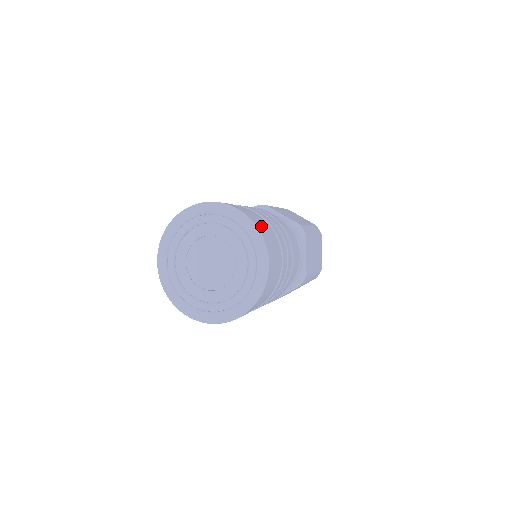
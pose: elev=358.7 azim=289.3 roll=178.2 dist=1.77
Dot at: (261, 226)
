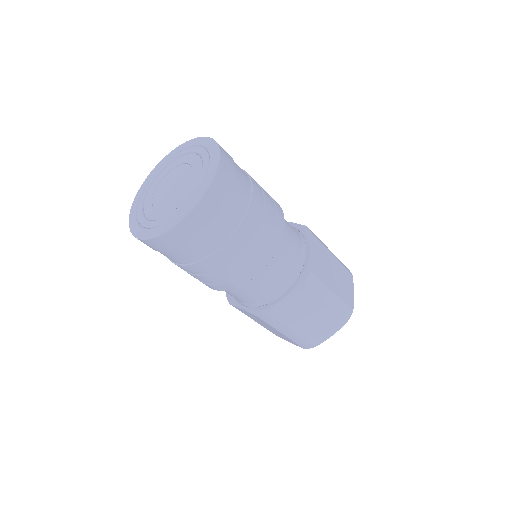
Dot at: occluded
